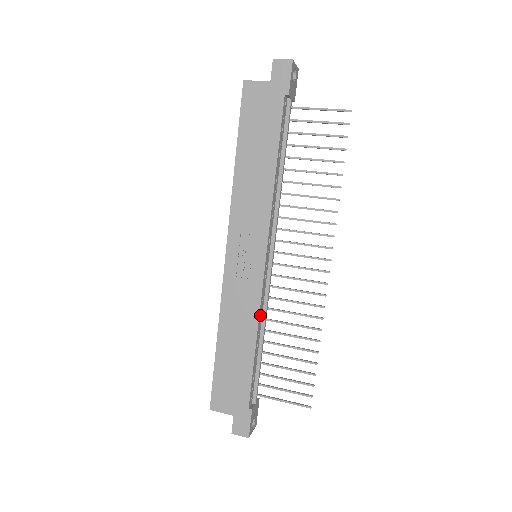
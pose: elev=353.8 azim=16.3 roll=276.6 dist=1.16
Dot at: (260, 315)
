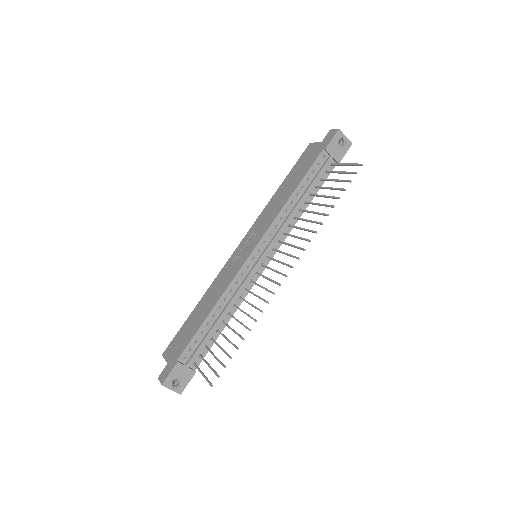
Dot at: (228, 292)
